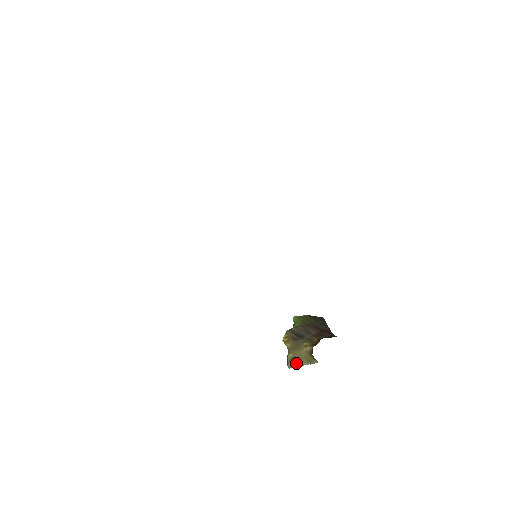
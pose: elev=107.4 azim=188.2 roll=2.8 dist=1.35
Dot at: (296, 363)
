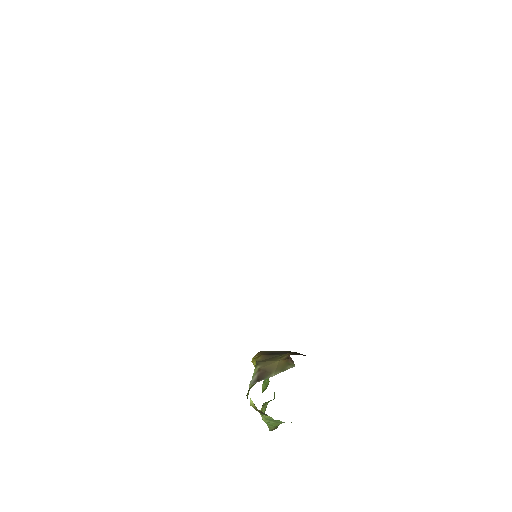
Dot at: (263, 375)
